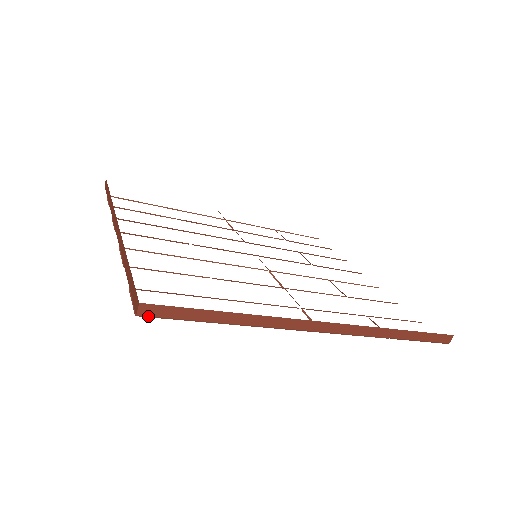
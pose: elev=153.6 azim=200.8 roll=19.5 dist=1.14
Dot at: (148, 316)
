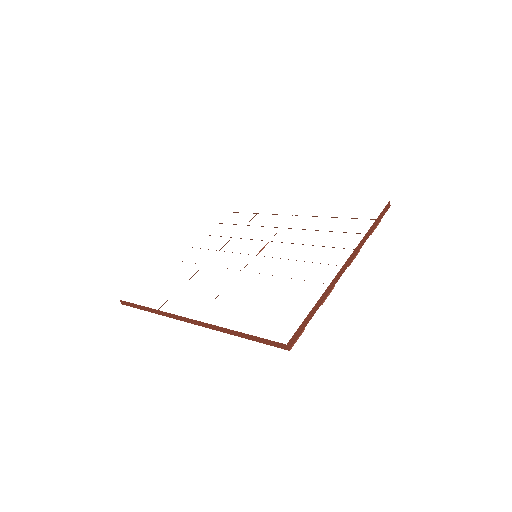
Dot at: occluded
